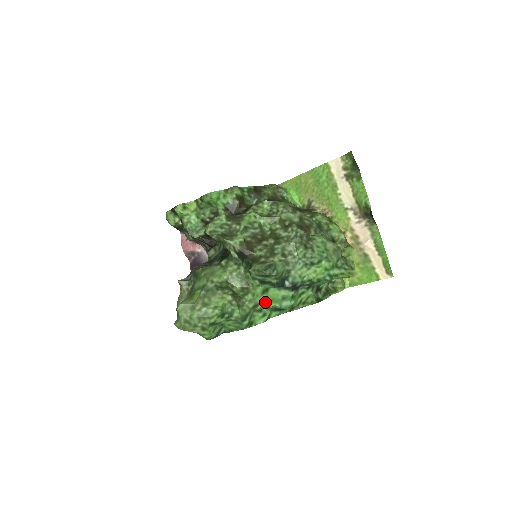
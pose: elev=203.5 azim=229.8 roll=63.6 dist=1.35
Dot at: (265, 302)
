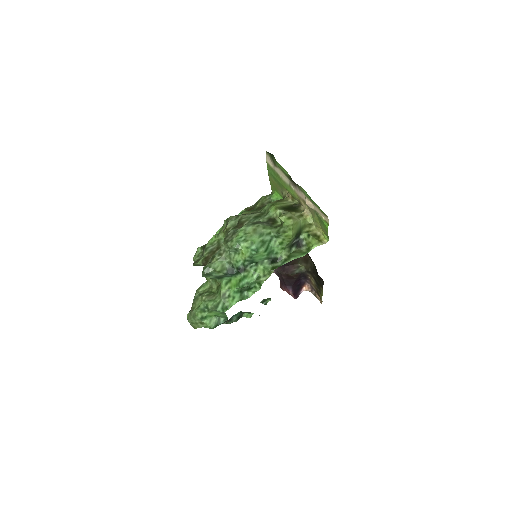
Dot at: (230, 289)
